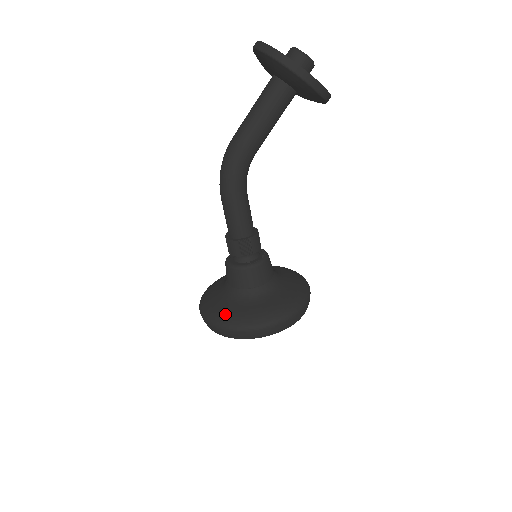
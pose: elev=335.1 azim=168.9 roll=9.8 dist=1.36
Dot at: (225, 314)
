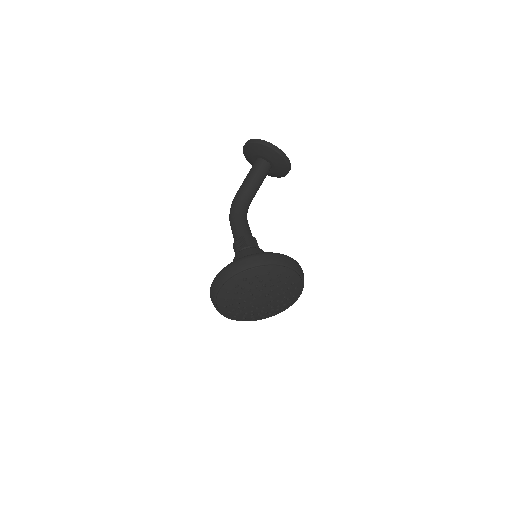
Dot at: occluded
